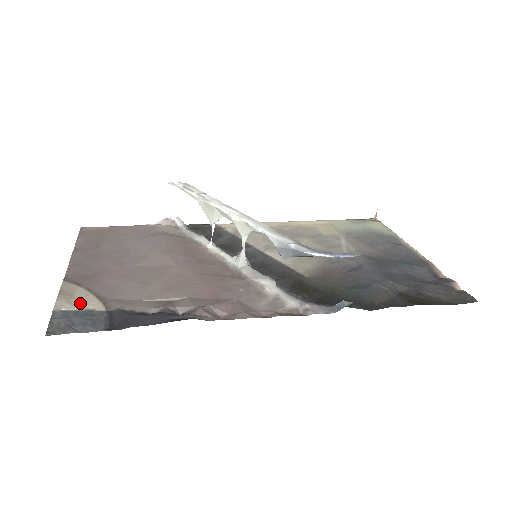
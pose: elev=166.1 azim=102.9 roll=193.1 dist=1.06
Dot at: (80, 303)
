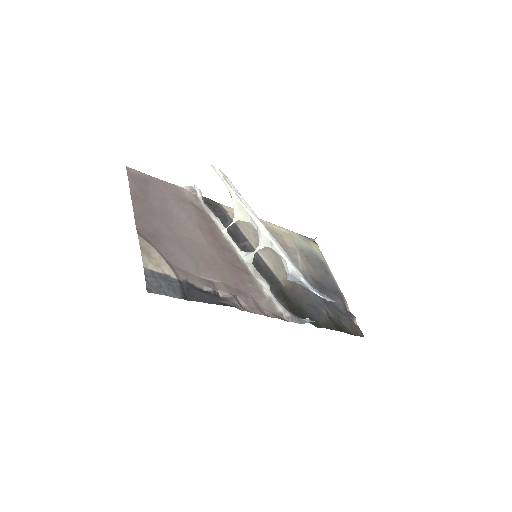
Dot at: (159, 265)
